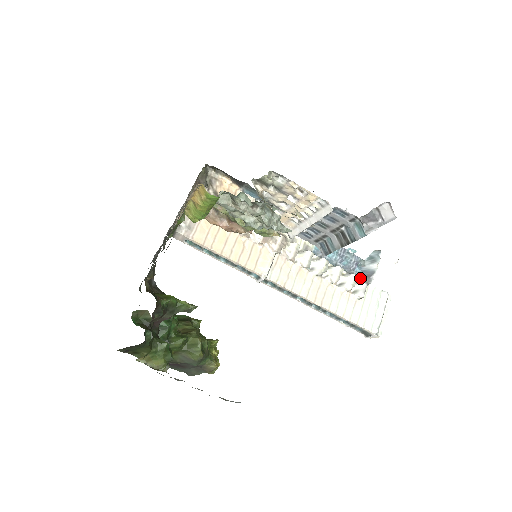
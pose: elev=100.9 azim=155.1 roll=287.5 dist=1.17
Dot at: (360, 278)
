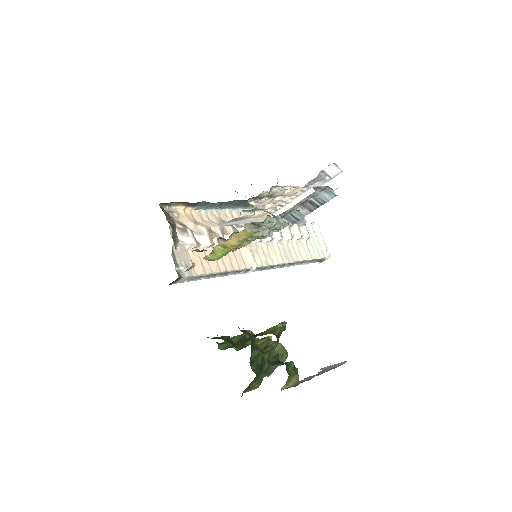
Dot at: (297, 224)
